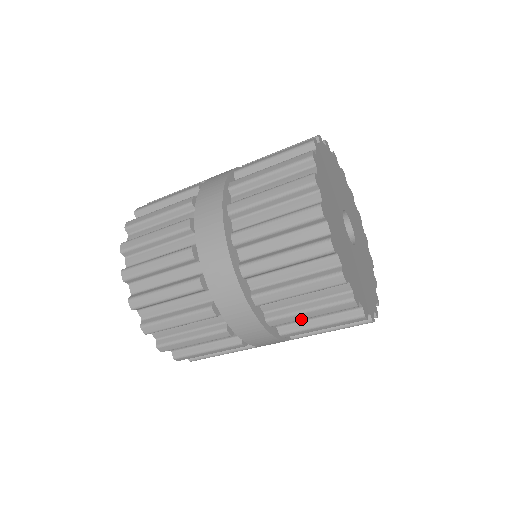
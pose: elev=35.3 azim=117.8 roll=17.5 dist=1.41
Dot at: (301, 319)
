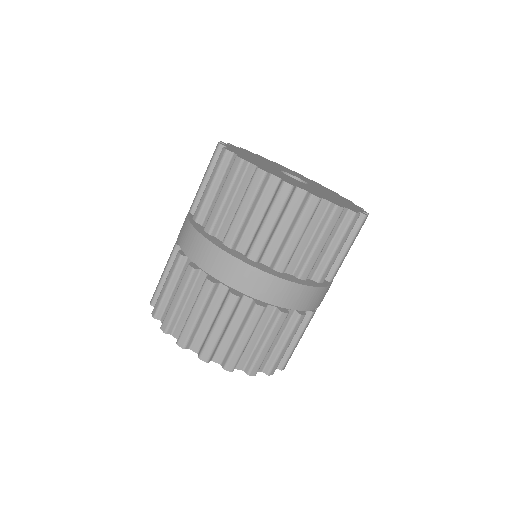
Dot at: (220, 206)
